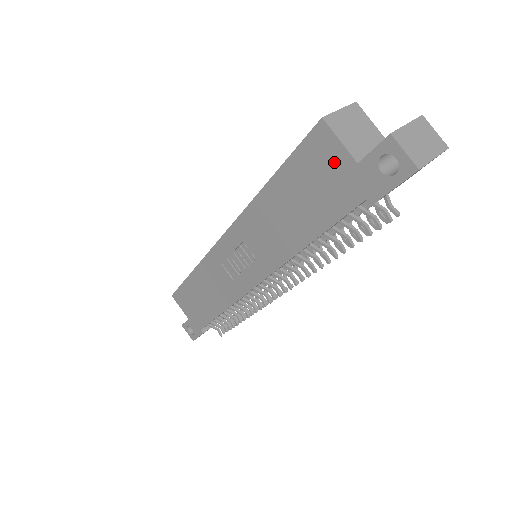
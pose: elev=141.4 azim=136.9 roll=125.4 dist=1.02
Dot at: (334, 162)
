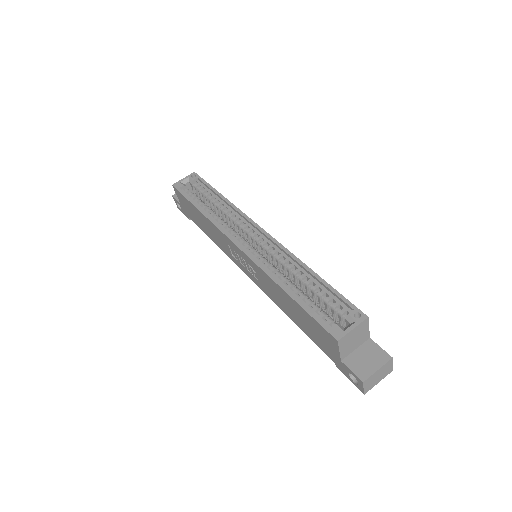
Dot at: (330, 346)
